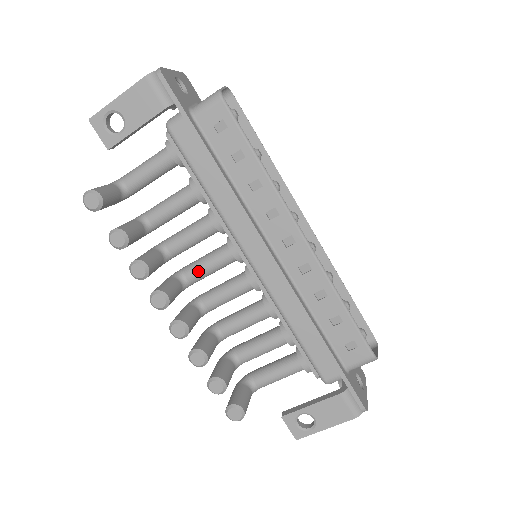
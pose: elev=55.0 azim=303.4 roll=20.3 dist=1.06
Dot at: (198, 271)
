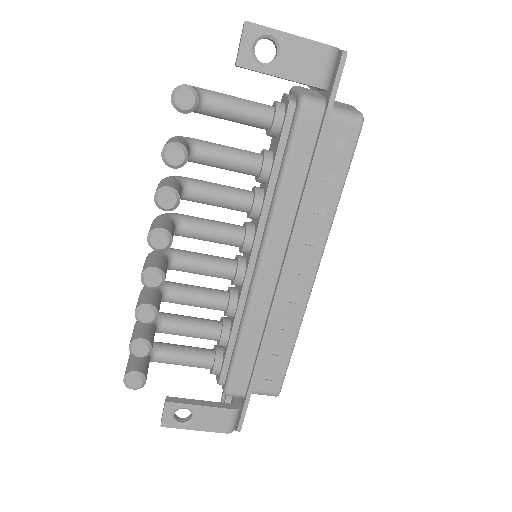
Dot at: (198, 231)
